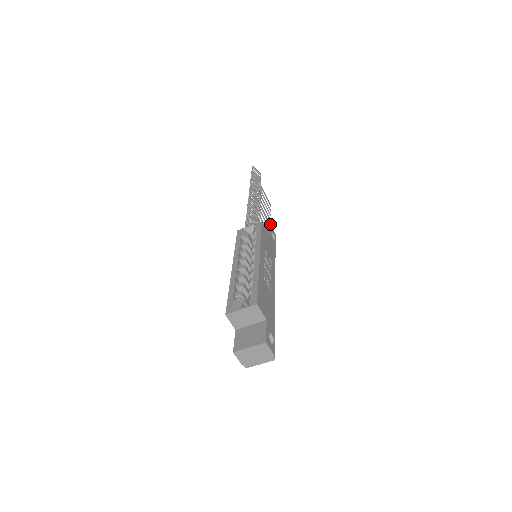
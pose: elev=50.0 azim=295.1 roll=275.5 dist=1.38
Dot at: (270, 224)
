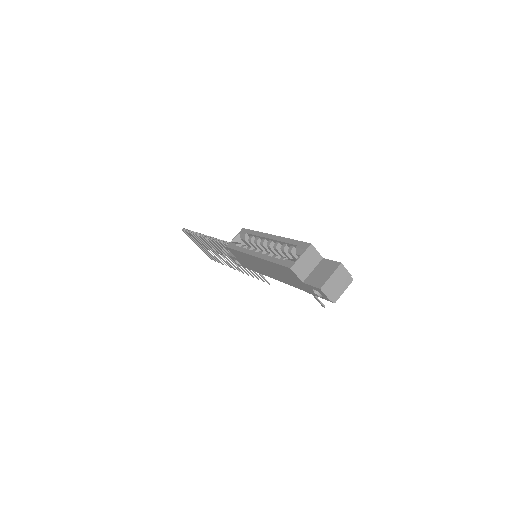
Dot at: occluded
